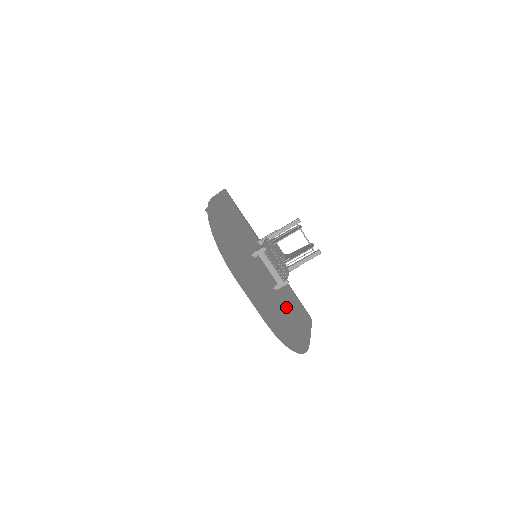
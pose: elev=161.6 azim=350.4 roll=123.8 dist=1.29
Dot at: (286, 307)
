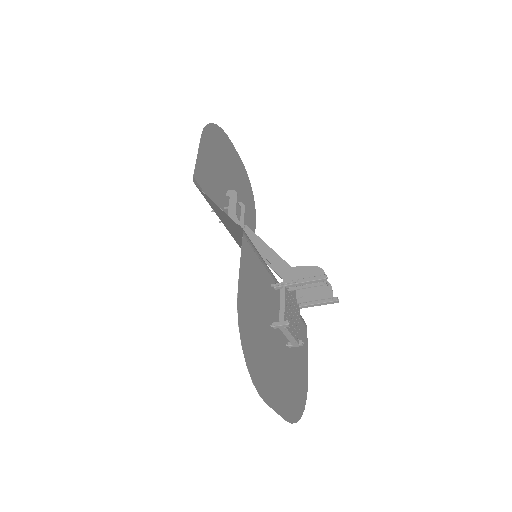
Dot at: (294, 354)
